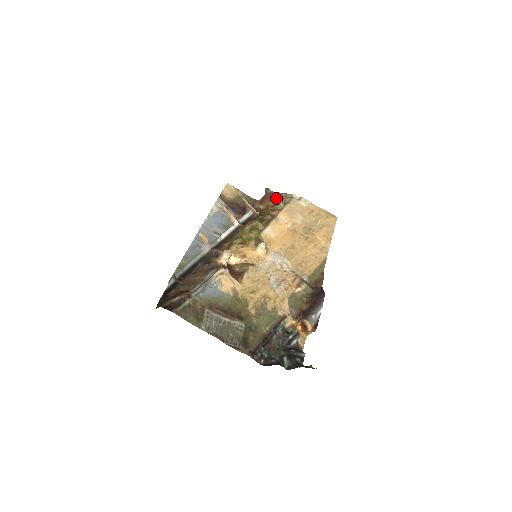
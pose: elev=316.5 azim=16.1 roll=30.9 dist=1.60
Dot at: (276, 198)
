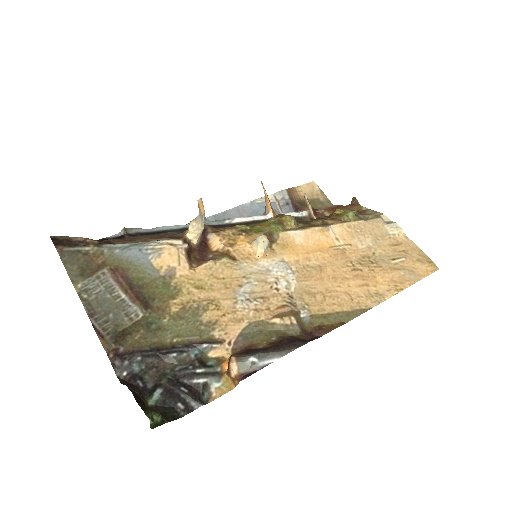
Dot at: occluded
